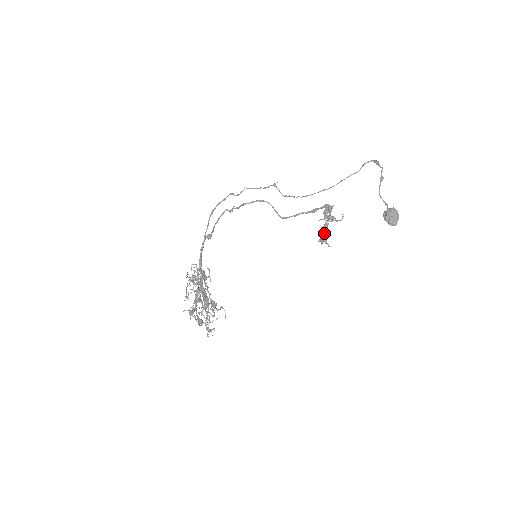
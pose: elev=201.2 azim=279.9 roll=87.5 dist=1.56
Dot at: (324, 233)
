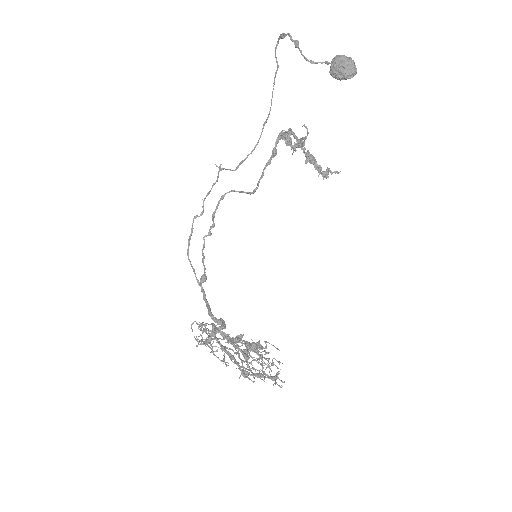
Dot at: (315, 165)
